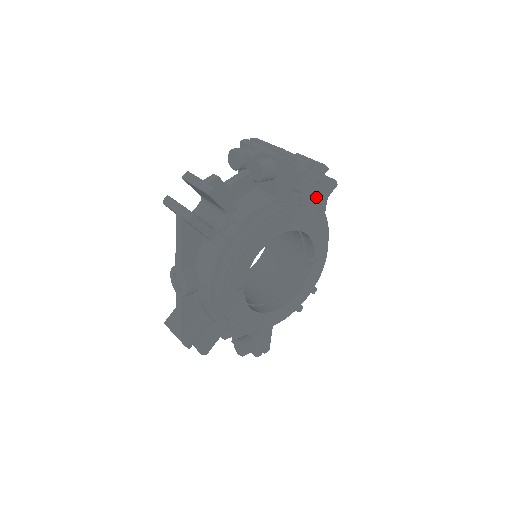
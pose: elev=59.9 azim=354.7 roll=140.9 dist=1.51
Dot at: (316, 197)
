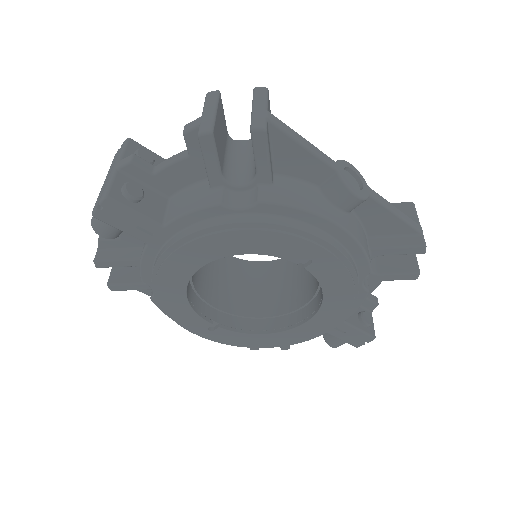
Dot at: occluded
